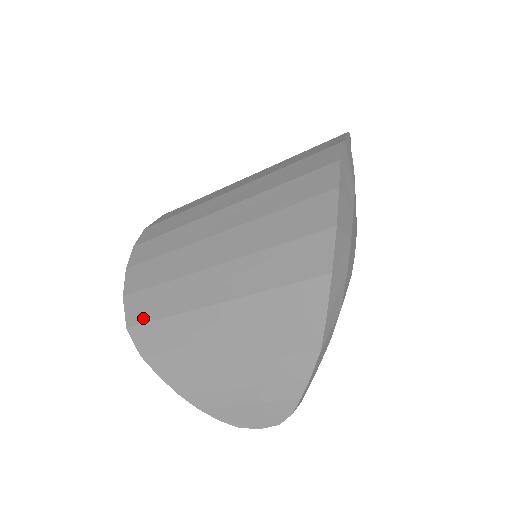
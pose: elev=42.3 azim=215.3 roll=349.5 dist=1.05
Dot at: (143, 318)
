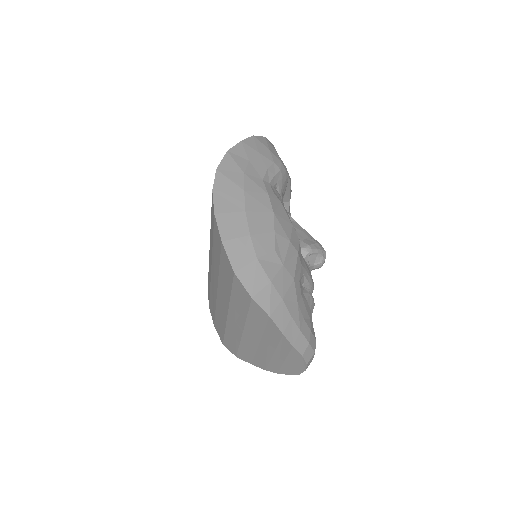
Dot at: (222, 335)
